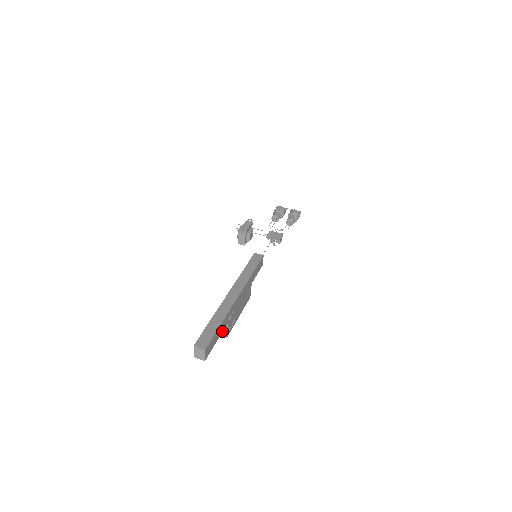
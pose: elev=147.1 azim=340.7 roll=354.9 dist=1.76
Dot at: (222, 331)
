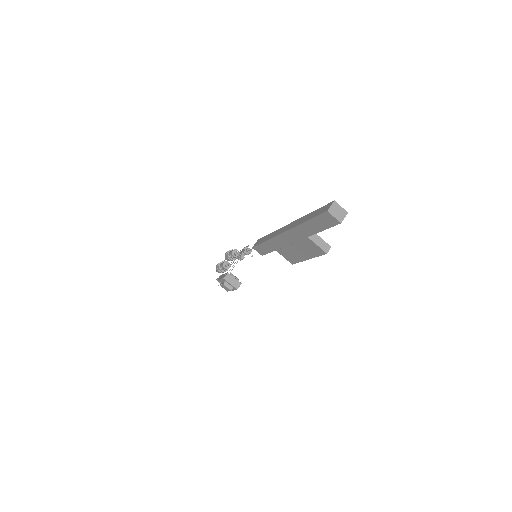
Dot at: occluded
